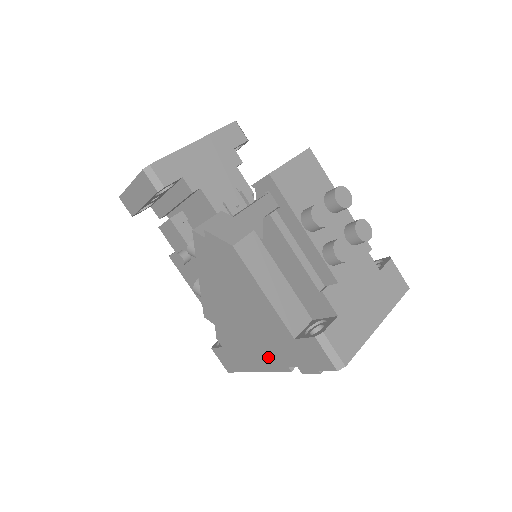
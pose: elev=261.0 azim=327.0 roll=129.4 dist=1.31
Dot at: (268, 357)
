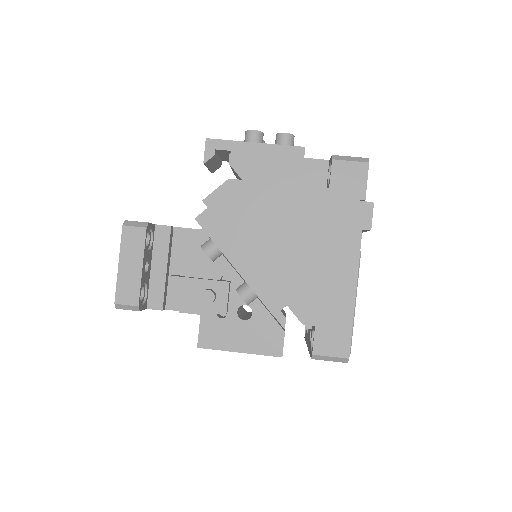
Dot at: (341, 250)
